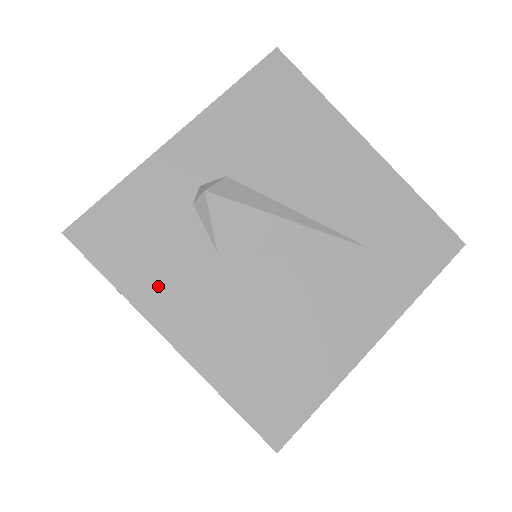
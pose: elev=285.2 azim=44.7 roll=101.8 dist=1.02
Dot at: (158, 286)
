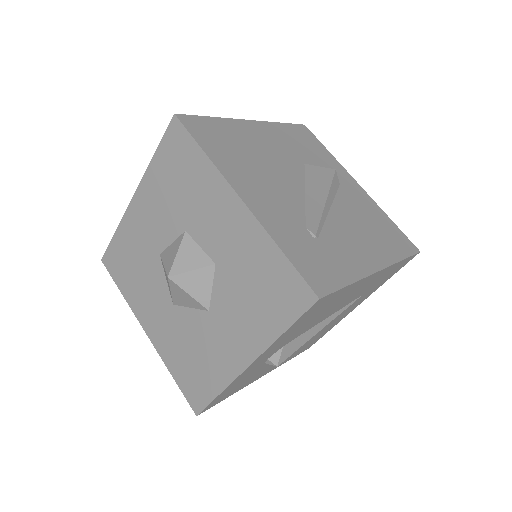
Dot at: (252, 380)
